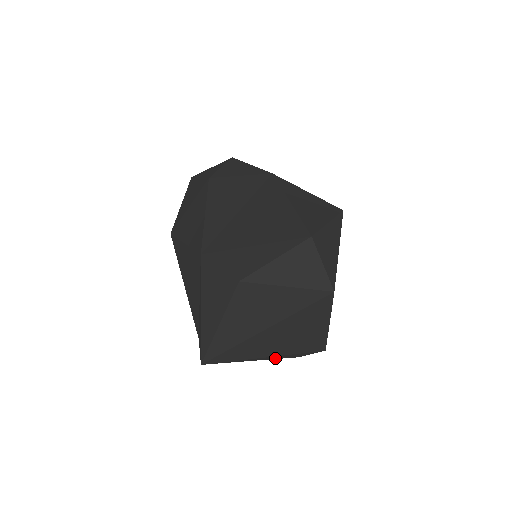
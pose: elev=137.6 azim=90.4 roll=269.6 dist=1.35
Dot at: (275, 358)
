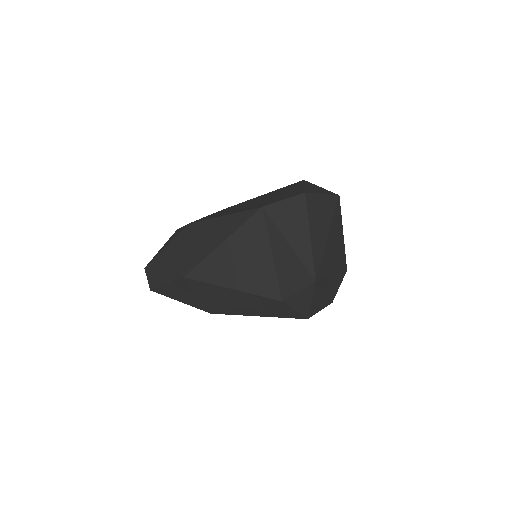
Dot at: (330, 292)
